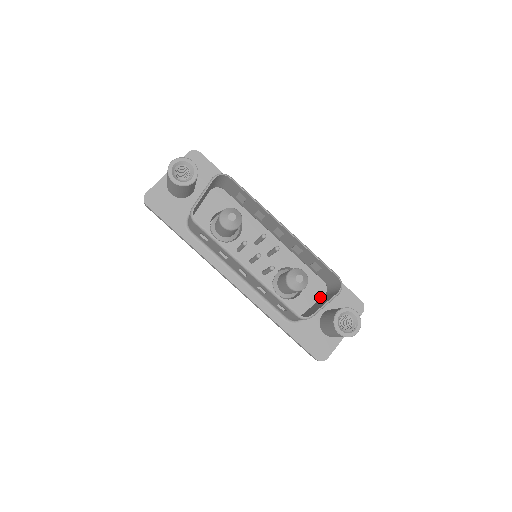
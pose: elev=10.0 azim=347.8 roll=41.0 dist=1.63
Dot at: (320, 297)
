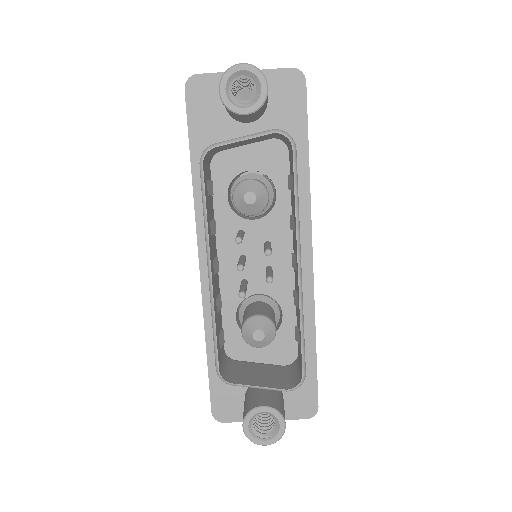
Dot at: (279, 361)
